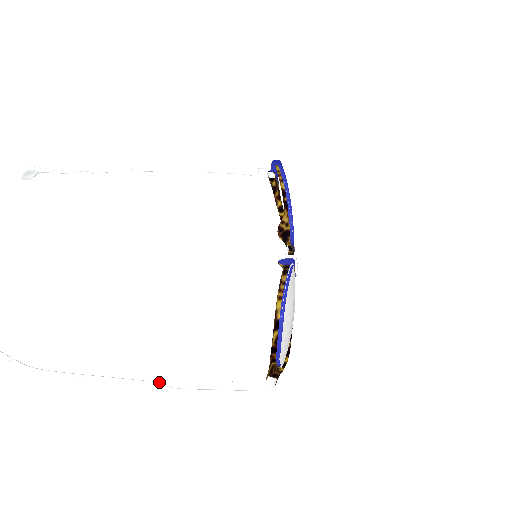
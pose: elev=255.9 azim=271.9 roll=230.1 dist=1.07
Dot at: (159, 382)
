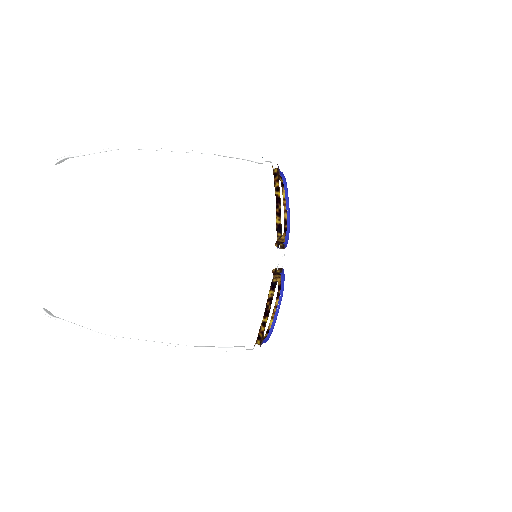
Dot at: (188, 346)
